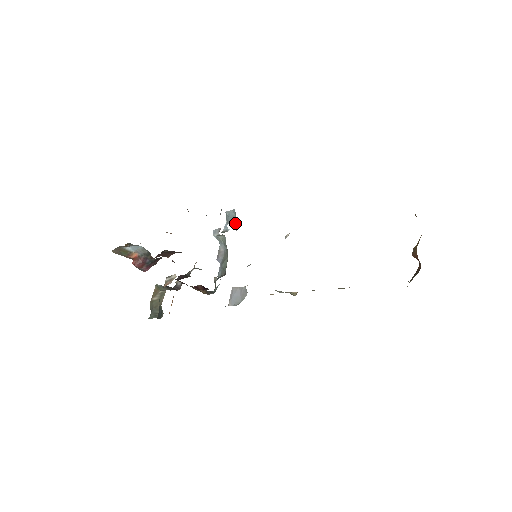
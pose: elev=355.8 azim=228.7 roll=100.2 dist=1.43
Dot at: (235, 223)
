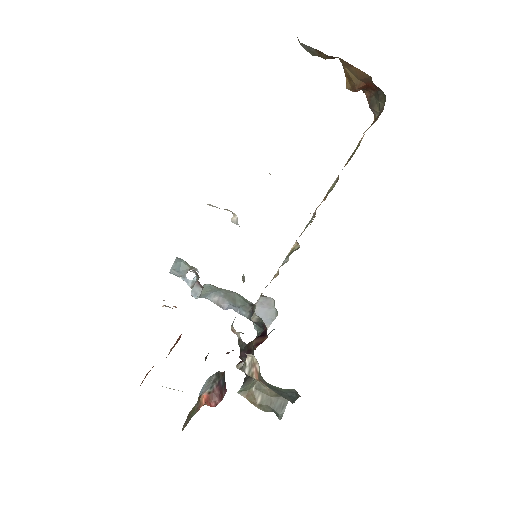
Dot at: (191, 267)
